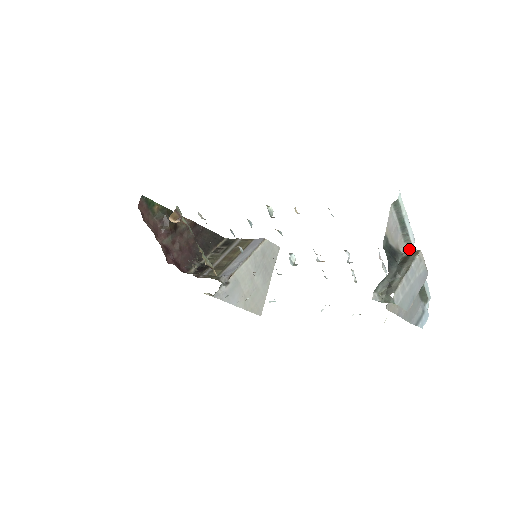
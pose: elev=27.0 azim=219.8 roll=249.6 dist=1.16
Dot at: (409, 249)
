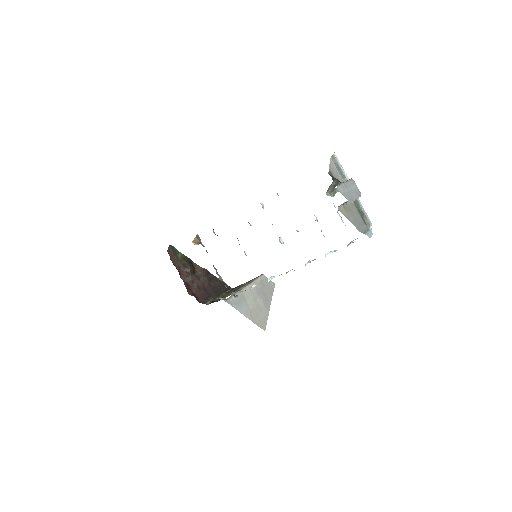
Dot at: occluded
